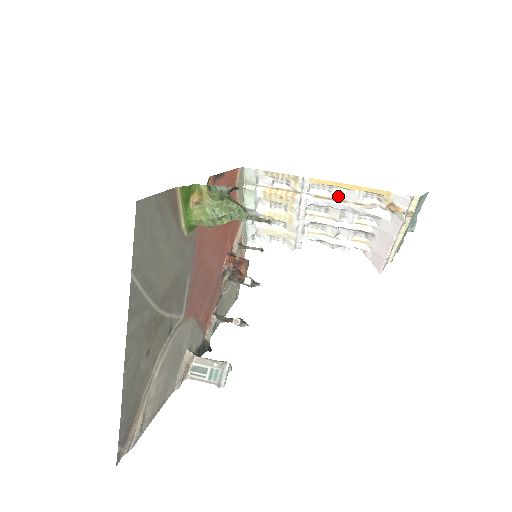
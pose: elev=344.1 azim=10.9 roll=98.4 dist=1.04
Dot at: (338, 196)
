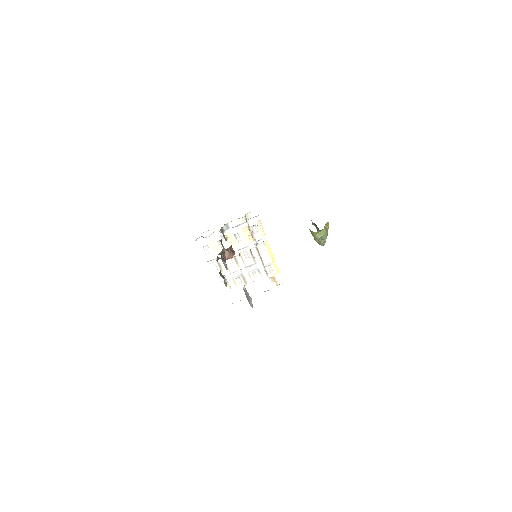
Dot at: (261, 256)
